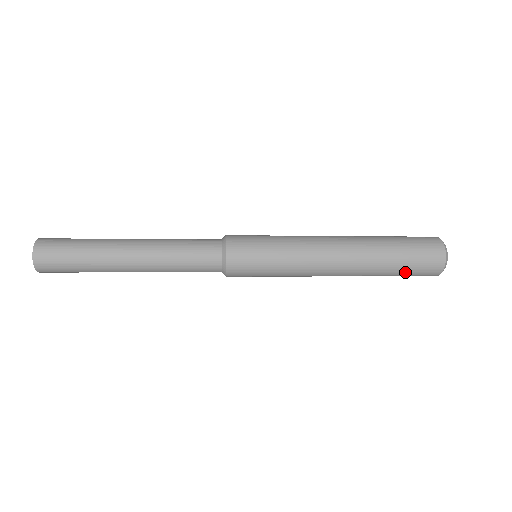
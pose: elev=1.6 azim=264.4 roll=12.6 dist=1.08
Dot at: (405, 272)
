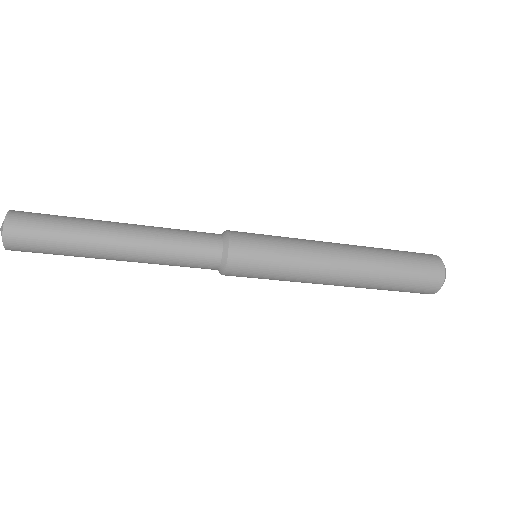
Dot at: (403, 289)
